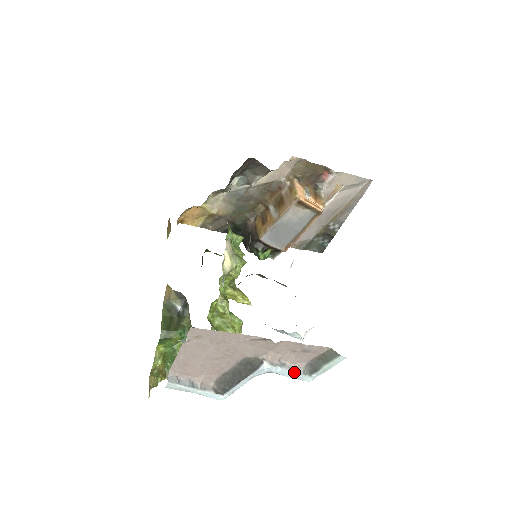
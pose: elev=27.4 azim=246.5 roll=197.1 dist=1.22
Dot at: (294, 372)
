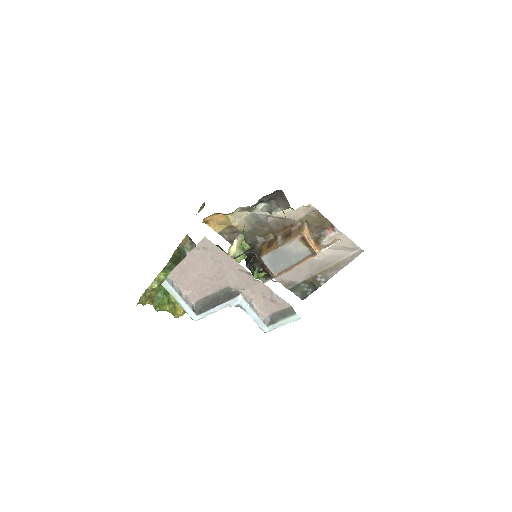
Dot at: (257, 316)
